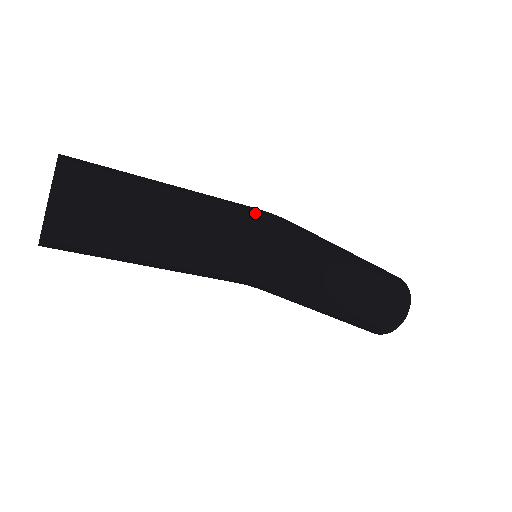
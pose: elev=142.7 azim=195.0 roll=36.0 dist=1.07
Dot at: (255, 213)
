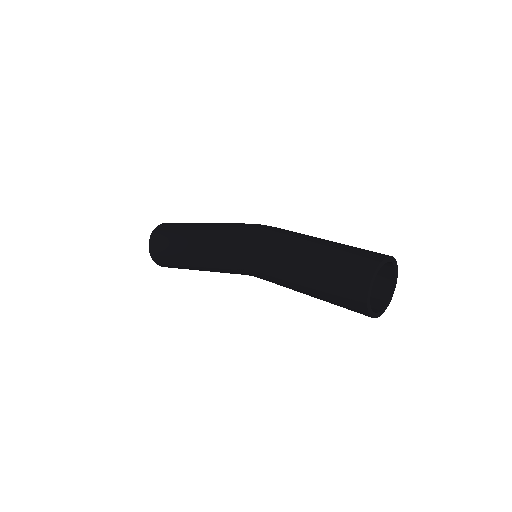
Dot at: occluded
